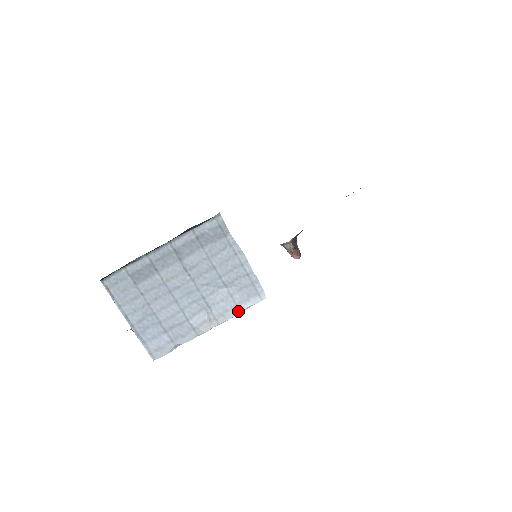
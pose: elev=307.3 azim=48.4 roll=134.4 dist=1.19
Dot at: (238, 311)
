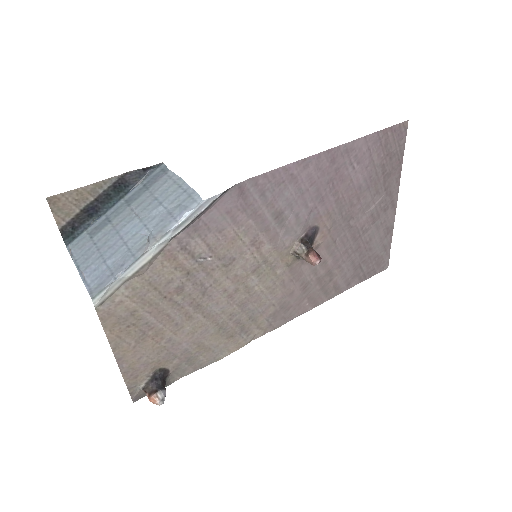
Dot at: (176, 222)
